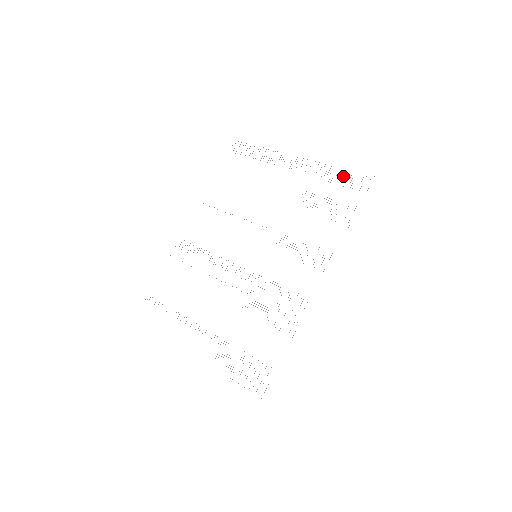
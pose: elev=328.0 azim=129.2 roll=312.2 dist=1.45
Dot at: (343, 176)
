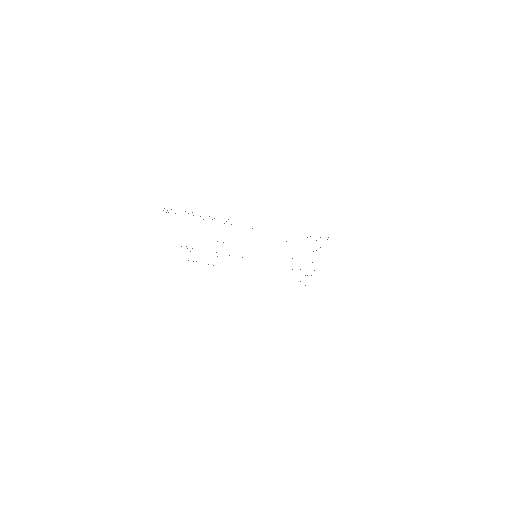
Dot at: occluded
